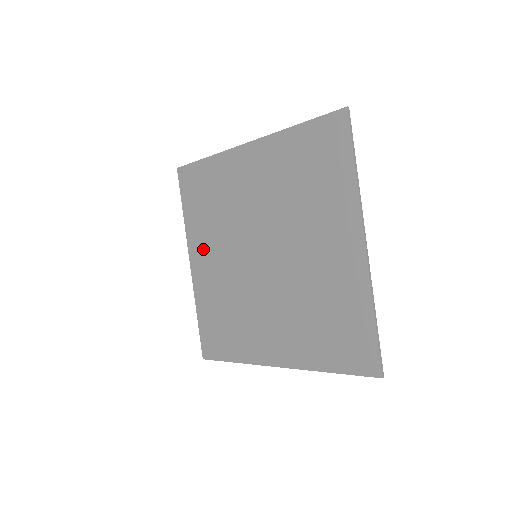
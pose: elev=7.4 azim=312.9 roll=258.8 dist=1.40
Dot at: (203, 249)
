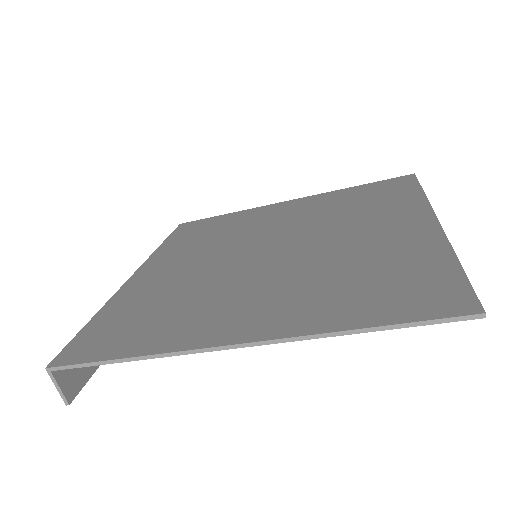
Dot at: (169, 261)
